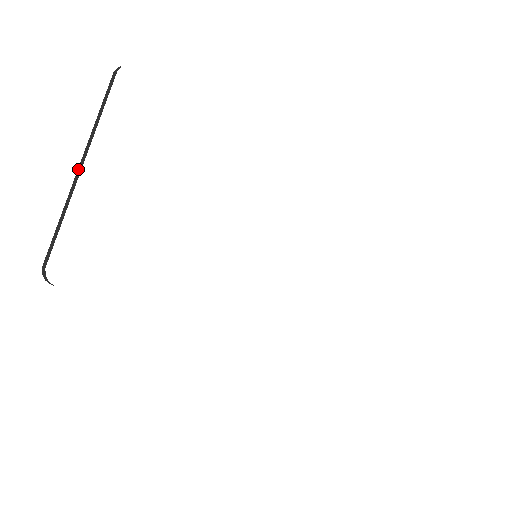
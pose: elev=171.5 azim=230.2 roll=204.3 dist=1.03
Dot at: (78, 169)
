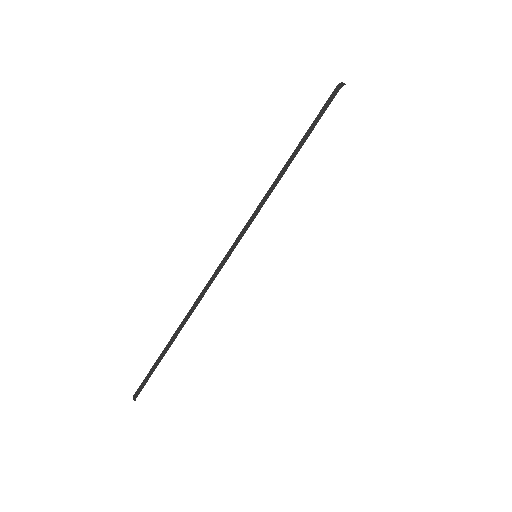
Dot at: occluded
